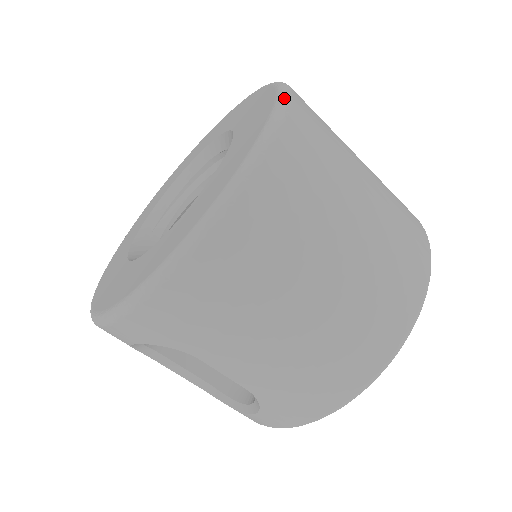
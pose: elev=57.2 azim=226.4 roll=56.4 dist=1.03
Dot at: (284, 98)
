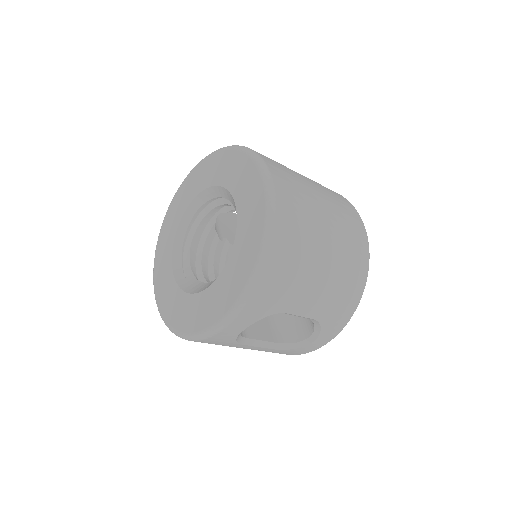
Dot at: (252, 152)
